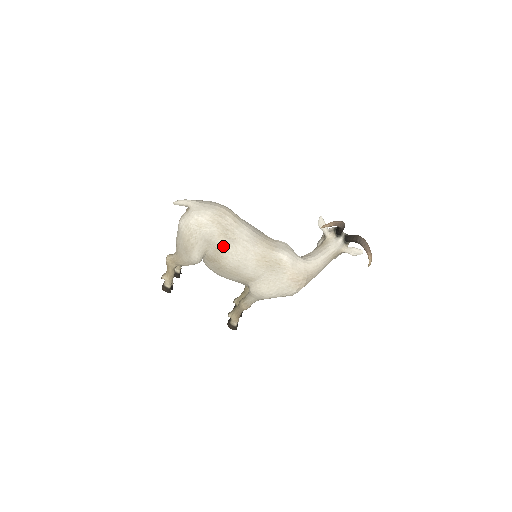
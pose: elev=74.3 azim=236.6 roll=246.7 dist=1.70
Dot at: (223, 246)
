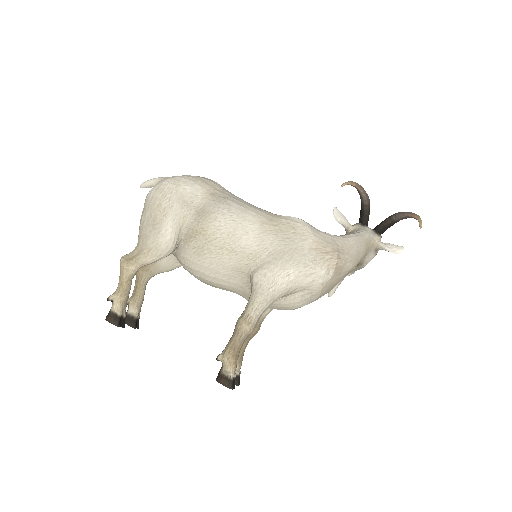
Dot at: (210, 206)
